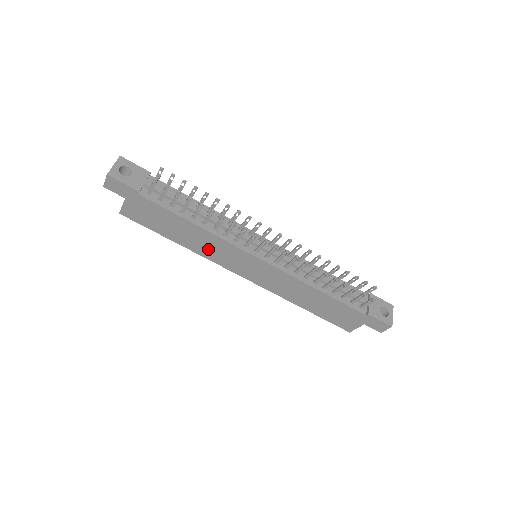
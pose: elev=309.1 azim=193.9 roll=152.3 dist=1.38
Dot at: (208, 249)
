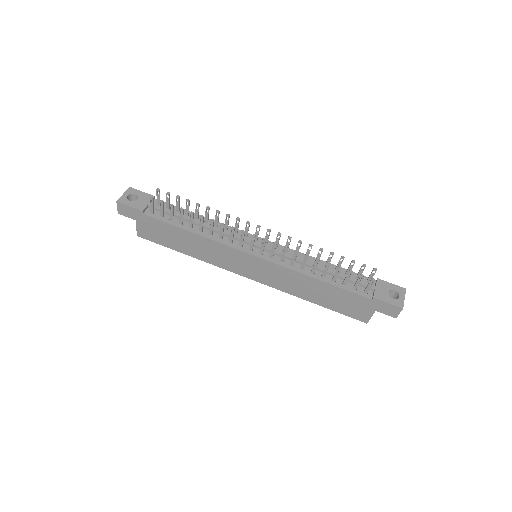
Dot at: (211, 255)
